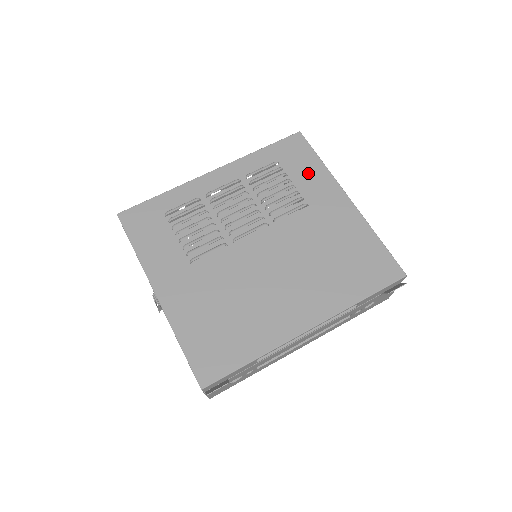
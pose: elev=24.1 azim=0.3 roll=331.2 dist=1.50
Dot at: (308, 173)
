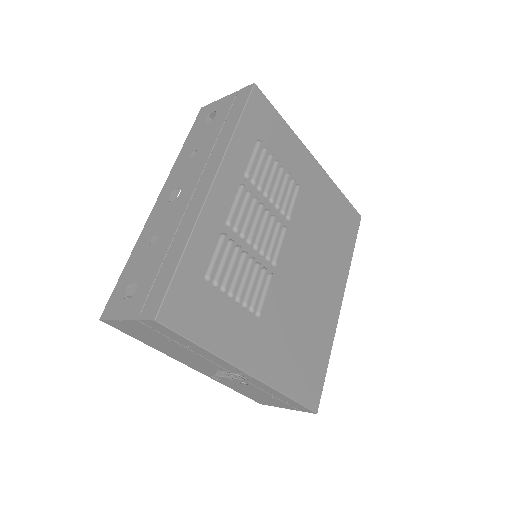
Dot at: (283, 143)
